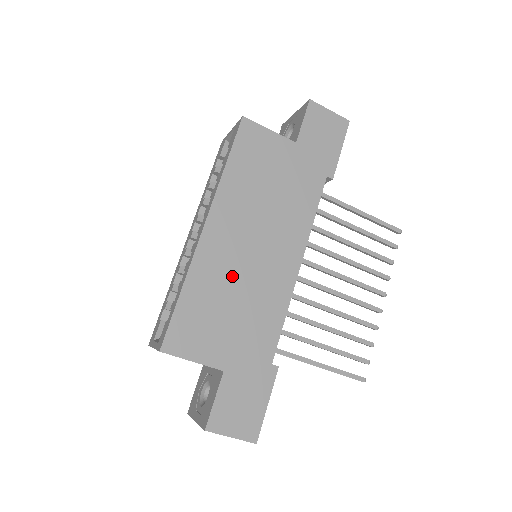
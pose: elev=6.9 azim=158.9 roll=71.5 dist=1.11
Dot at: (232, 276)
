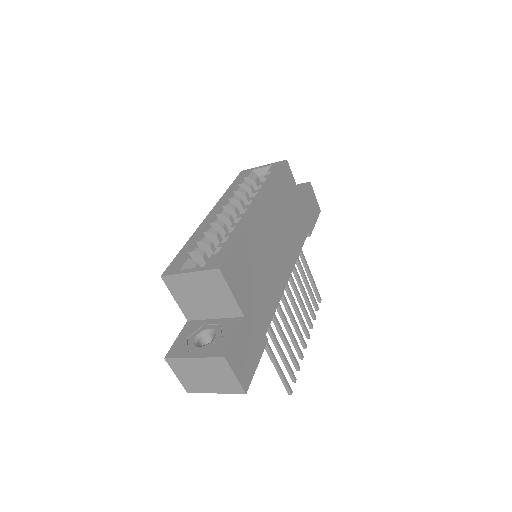
Dot at: (263, 251)
